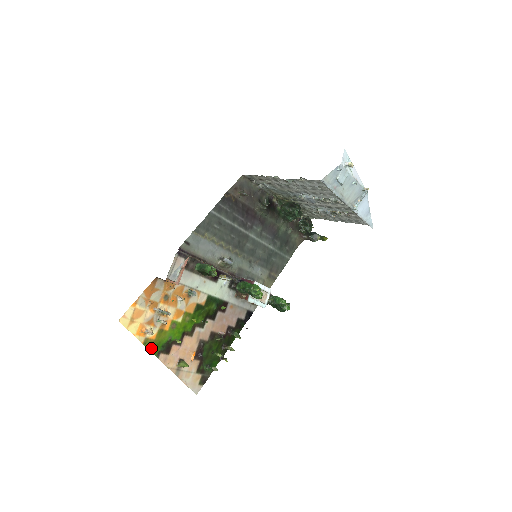
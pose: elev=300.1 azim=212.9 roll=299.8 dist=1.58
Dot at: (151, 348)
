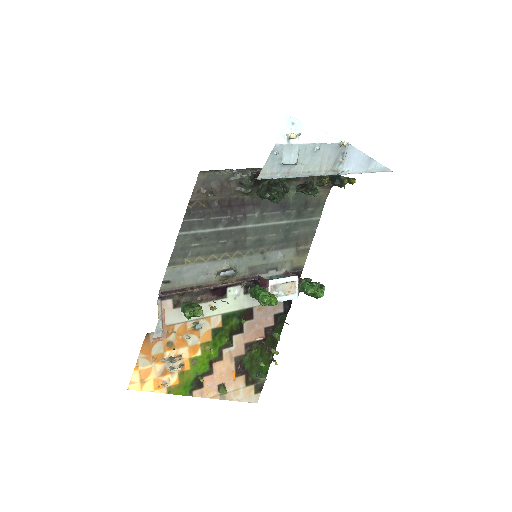
Dot at: (179, 392)
